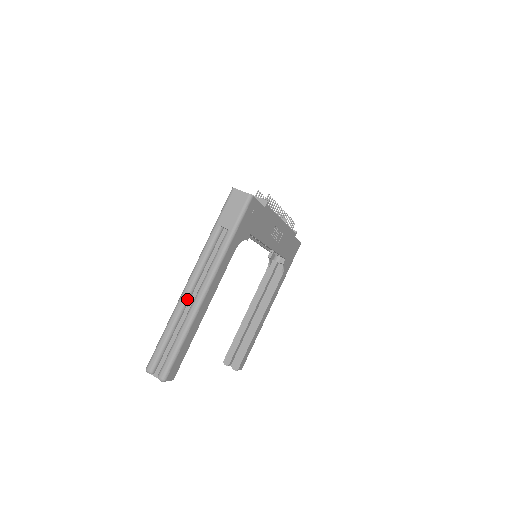
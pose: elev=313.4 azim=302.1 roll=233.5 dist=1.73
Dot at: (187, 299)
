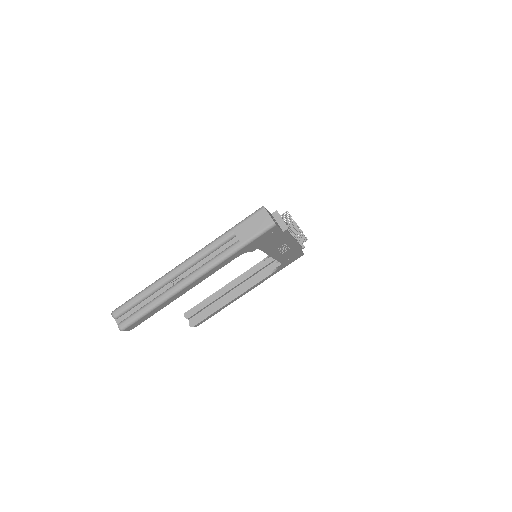
Dot at: (174, 277)
